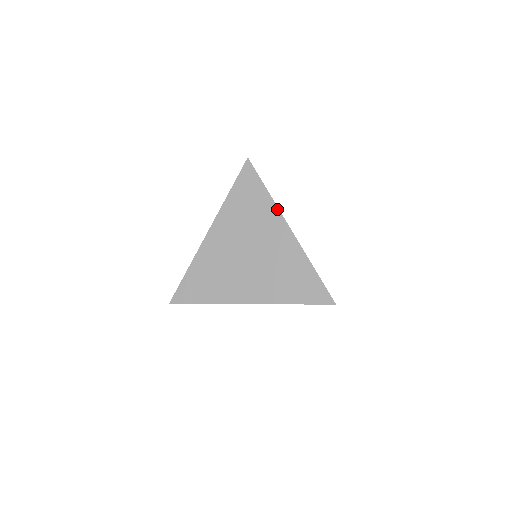
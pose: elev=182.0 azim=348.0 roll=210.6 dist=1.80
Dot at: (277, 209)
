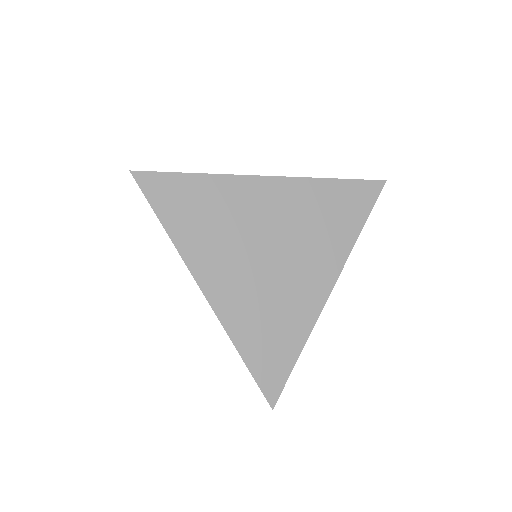
Dot at: (347, 256)
